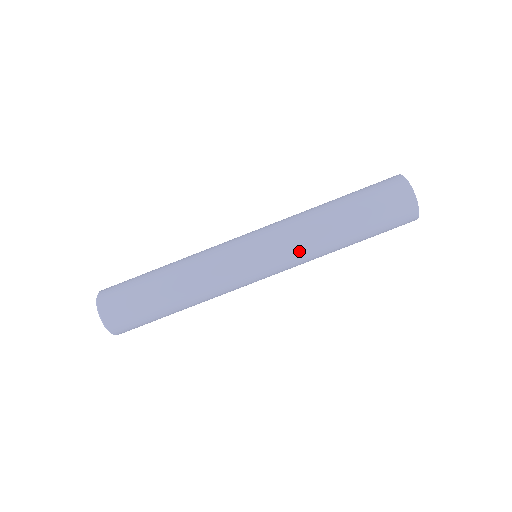
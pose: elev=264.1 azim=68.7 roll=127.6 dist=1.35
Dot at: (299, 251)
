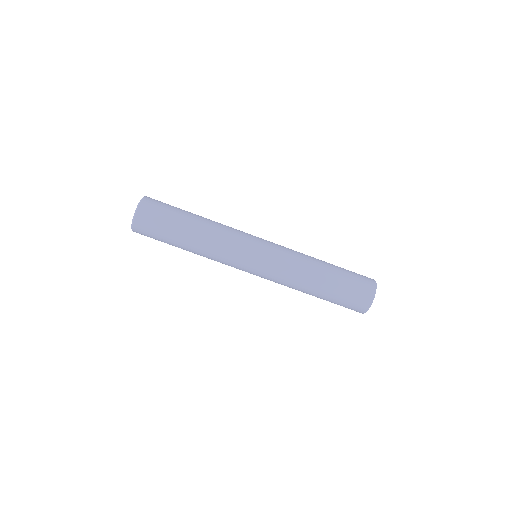
Dot at: (283, 277)
